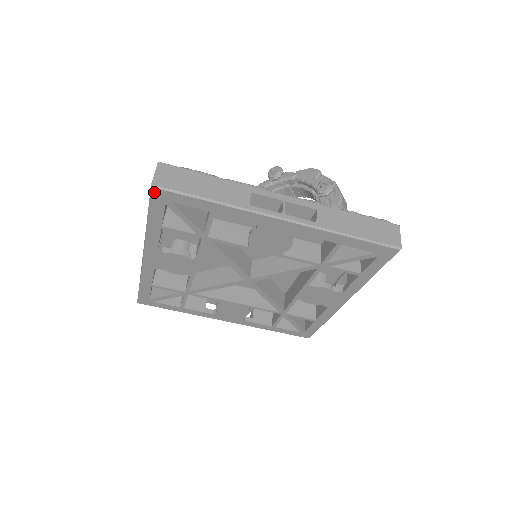
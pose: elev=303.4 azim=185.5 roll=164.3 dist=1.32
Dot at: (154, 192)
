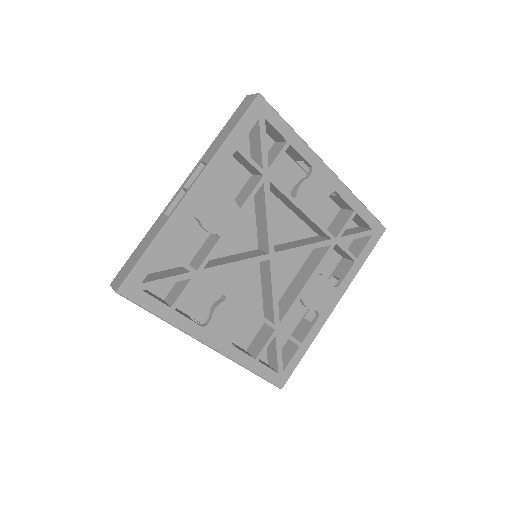
Dot at: (258, 101)
